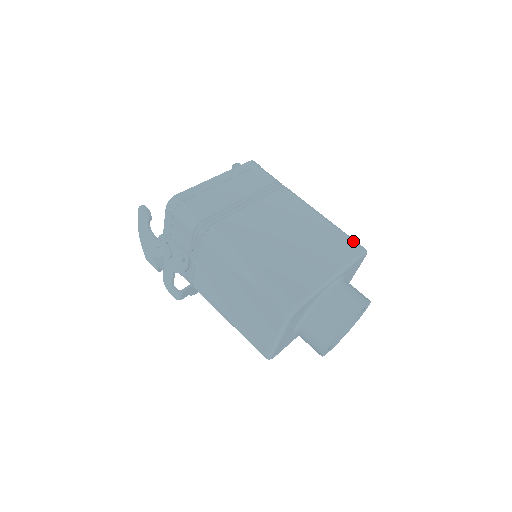
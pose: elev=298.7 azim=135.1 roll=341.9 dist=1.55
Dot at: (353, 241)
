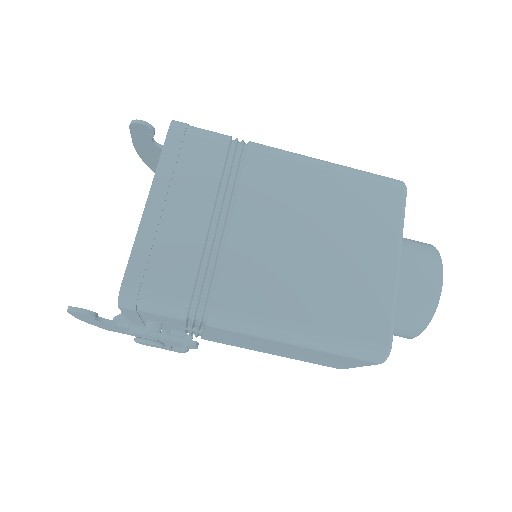
Dot at: (385, 183)
